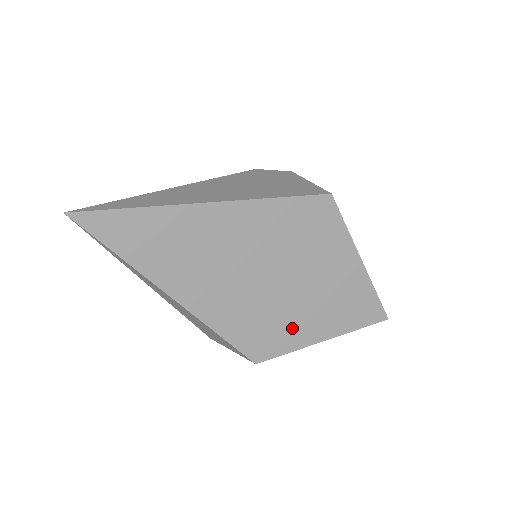
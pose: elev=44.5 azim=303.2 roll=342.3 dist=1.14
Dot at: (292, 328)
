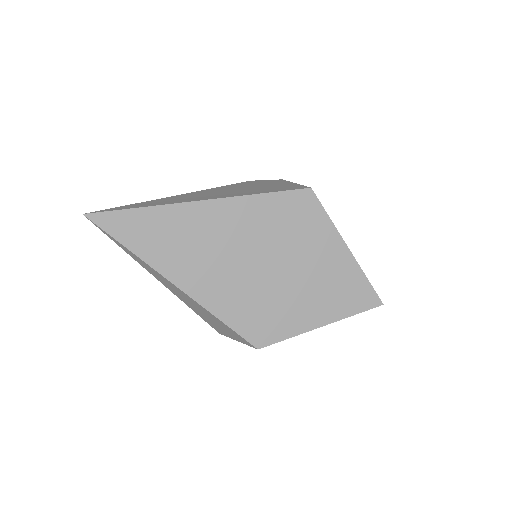
Dot at: (289, 314)
